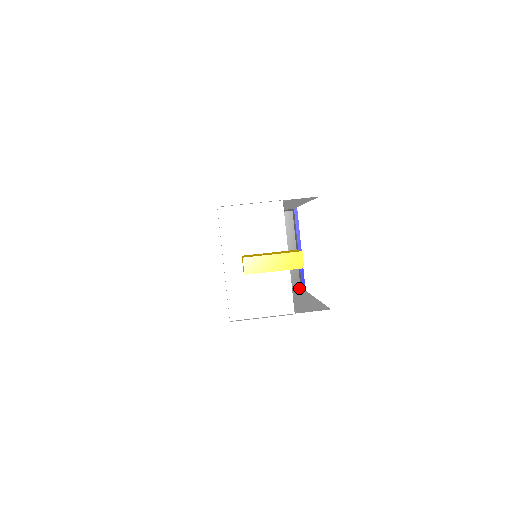
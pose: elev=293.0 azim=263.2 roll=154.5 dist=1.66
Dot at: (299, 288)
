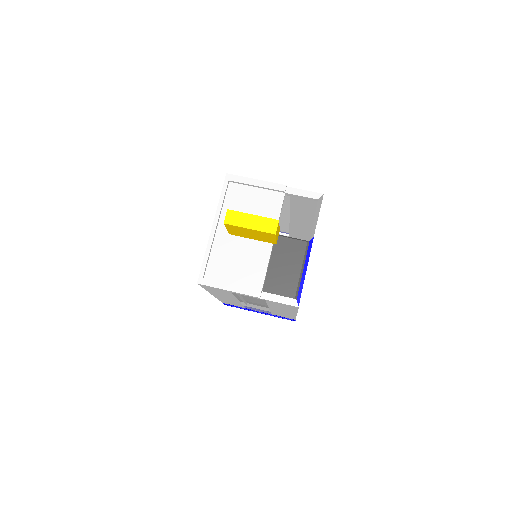
Dot at: occluded
